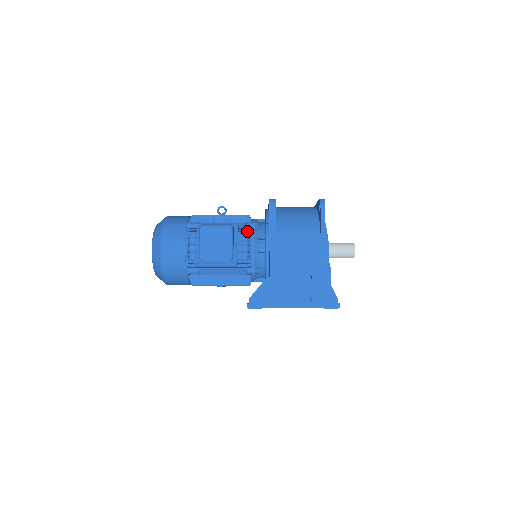
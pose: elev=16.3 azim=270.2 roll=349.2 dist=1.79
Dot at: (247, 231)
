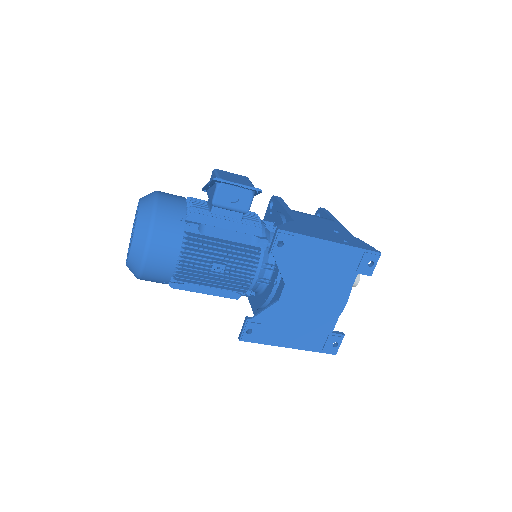
Dot at: occluded
